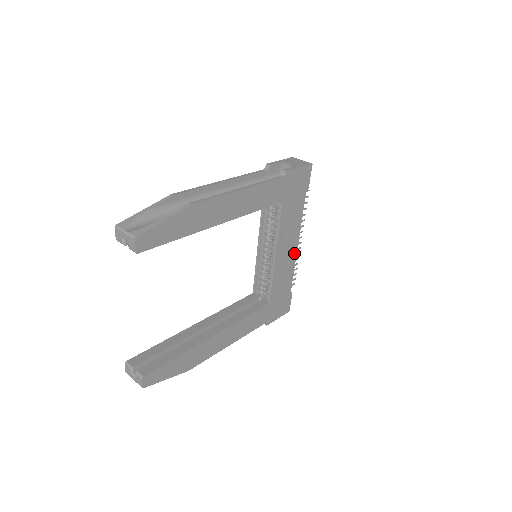
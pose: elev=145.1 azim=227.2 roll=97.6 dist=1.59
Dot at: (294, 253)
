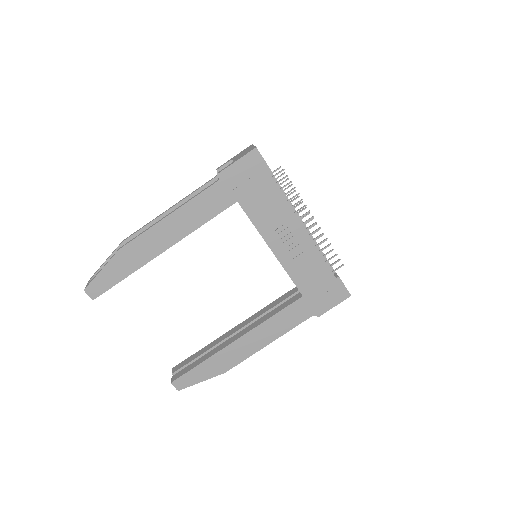
Dot at: (305, 238)
